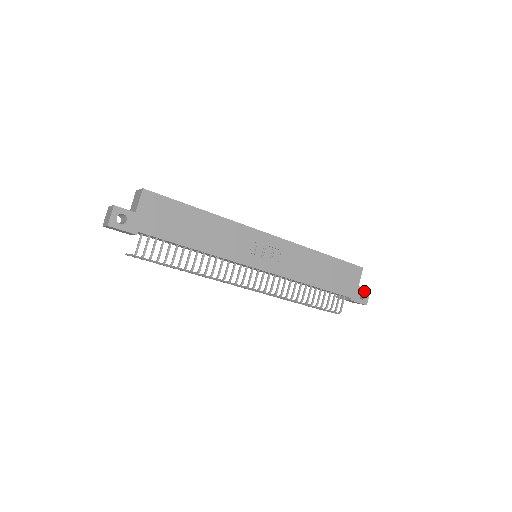
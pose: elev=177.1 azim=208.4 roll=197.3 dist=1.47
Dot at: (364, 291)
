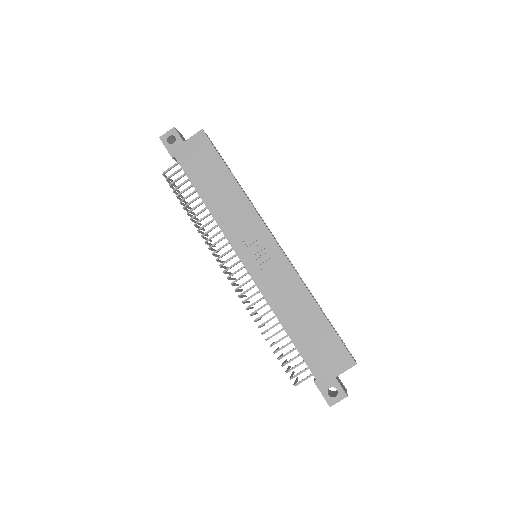
Dot at: (339, 389)
